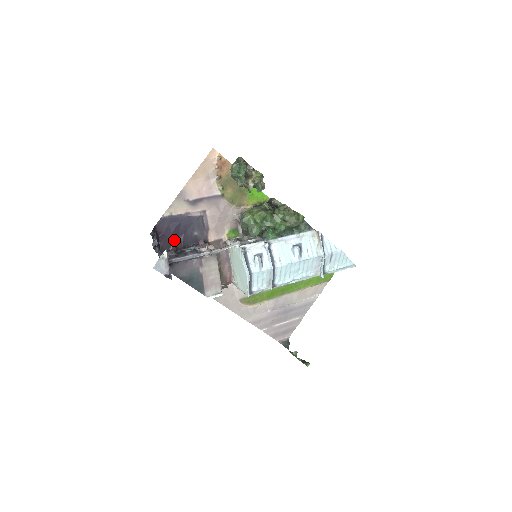
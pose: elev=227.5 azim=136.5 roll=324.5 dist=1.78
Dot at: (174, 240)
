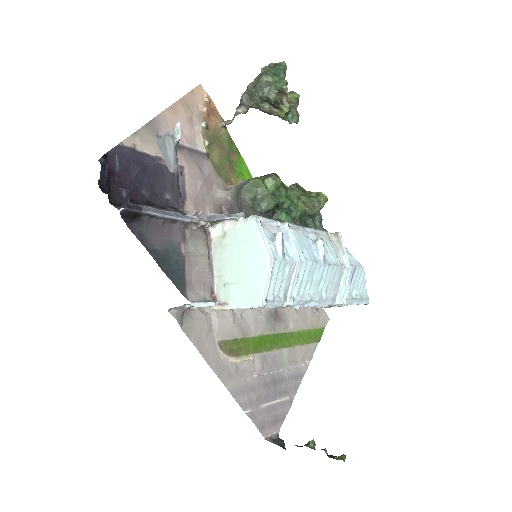
Dot at: (134, 193)
